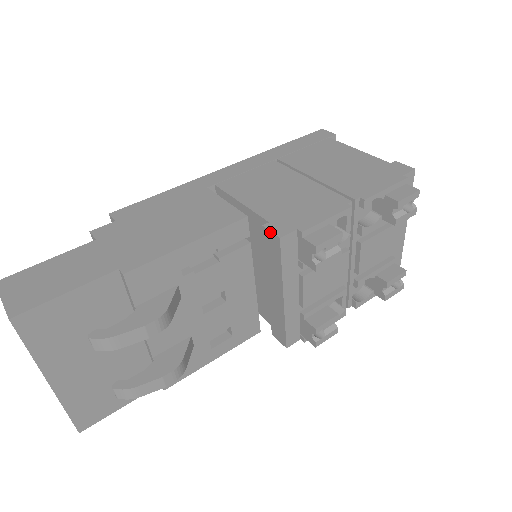
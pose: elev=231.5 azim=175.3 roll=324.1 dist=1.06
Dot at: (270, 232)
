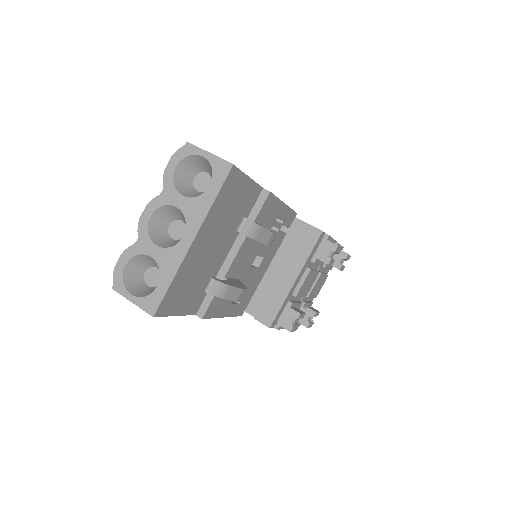
Dot at: (313, 227)
